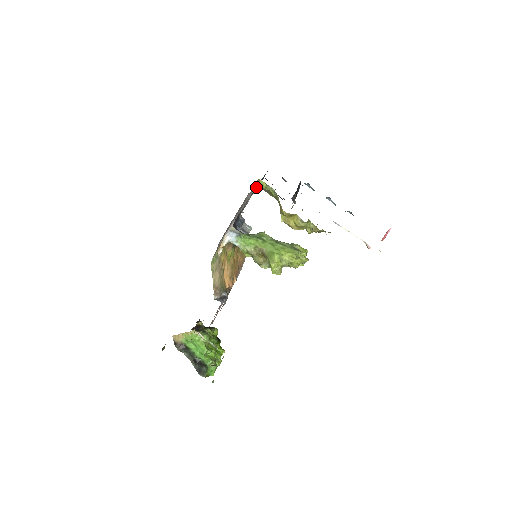
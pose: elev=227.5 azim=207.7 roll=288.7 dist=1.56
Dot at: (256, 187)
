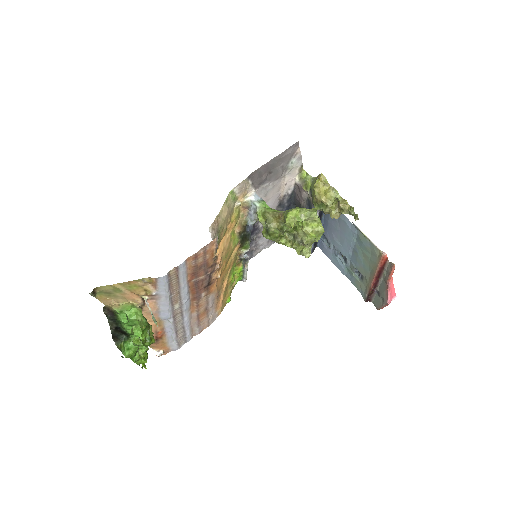
Dot at: (296, 177)
